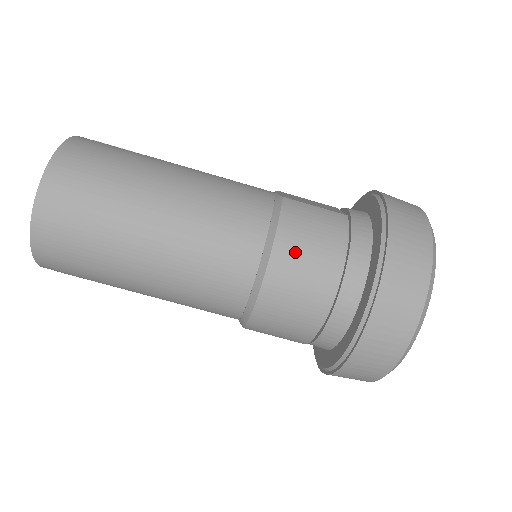
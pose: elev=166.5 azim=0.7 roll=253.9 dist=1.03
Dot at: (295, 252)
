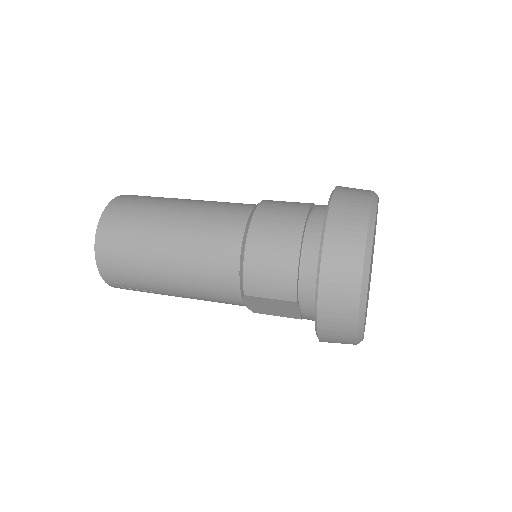
Dot at: (271, 211)
